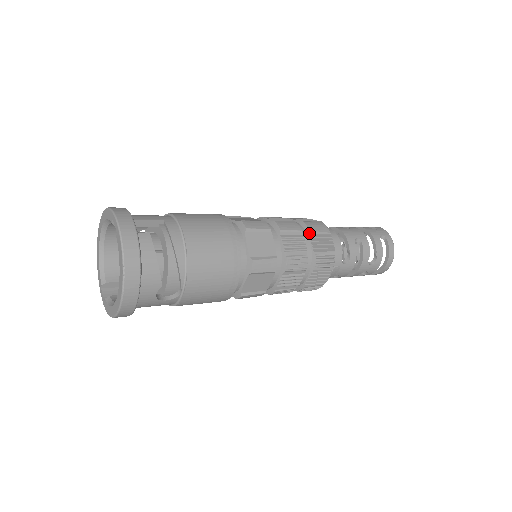
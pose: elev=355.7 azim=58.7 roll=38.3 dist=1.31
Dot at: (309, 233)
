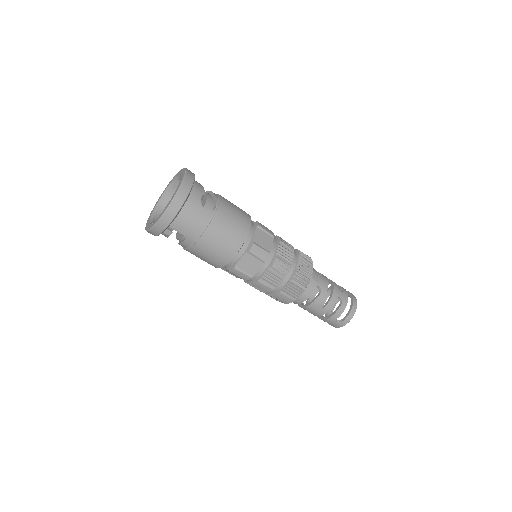
Dot at: occluded
